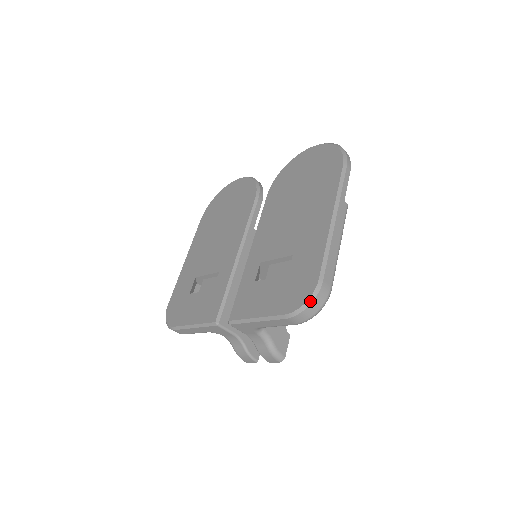
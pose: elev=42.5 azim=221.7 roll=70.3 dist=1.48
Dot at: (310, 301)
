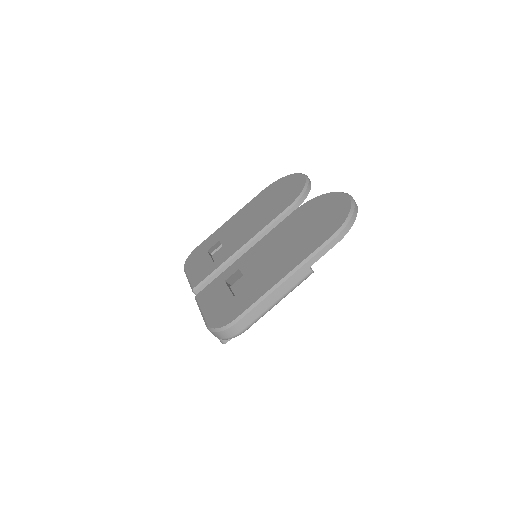
Dot at: (220, 329)
